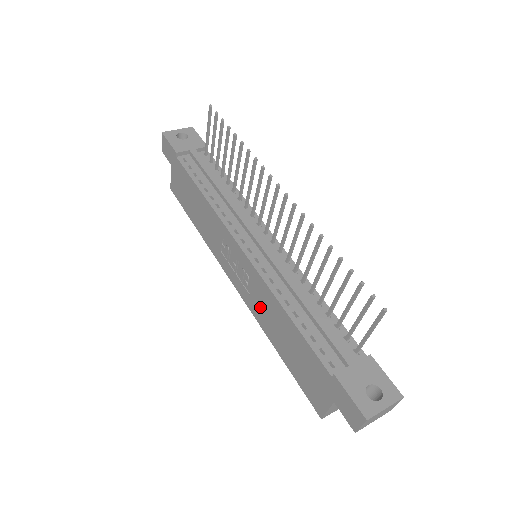
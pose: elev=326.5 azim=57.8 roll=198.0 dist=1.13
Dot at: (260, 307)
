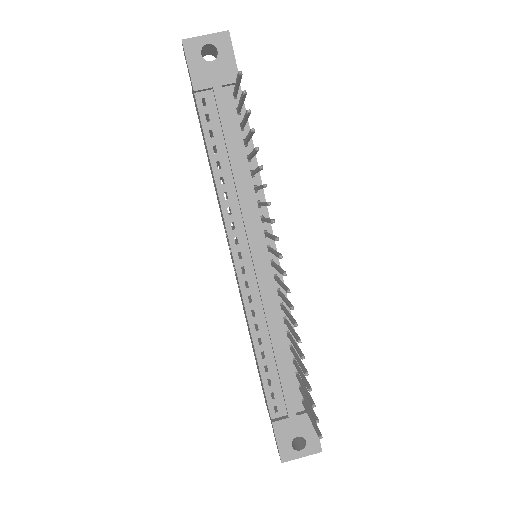
Dot at: occluded
